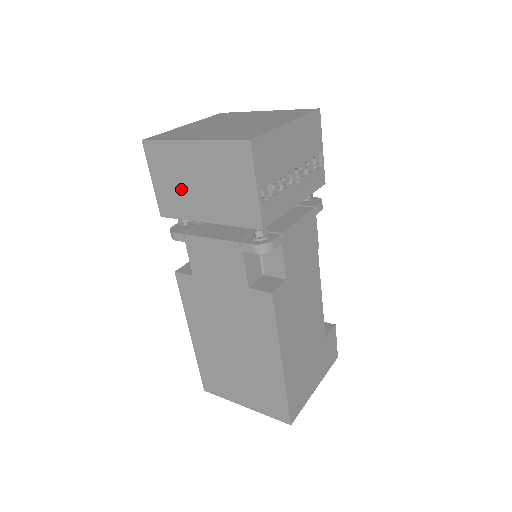
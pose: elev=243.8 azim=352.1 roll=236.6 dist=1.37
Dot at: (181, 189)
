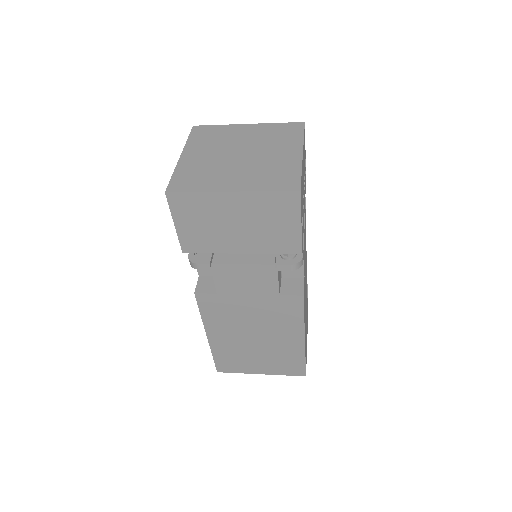
Dot at: (212, 230)
